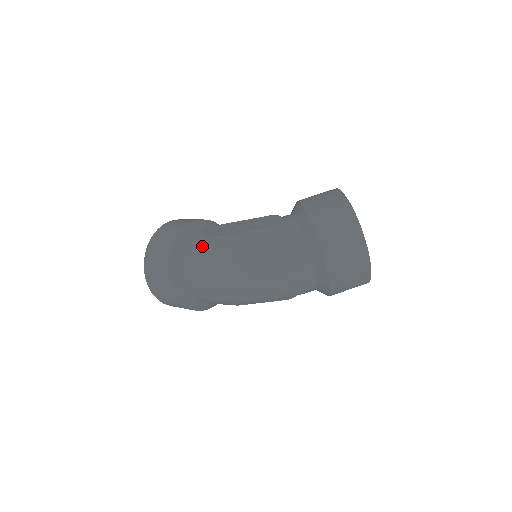
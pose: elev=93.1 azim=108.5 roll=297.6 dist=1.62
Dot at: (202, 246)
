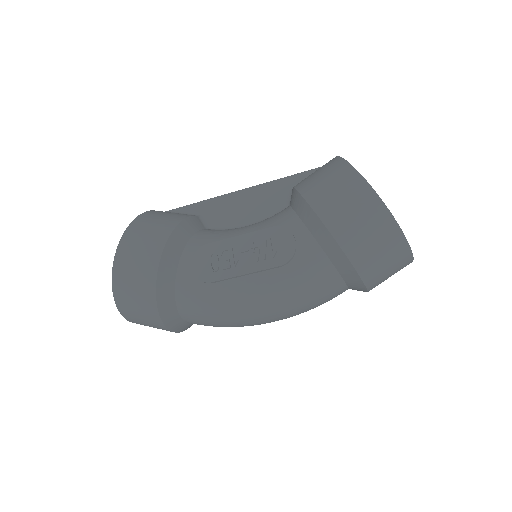
Dot at: (198, 293)
